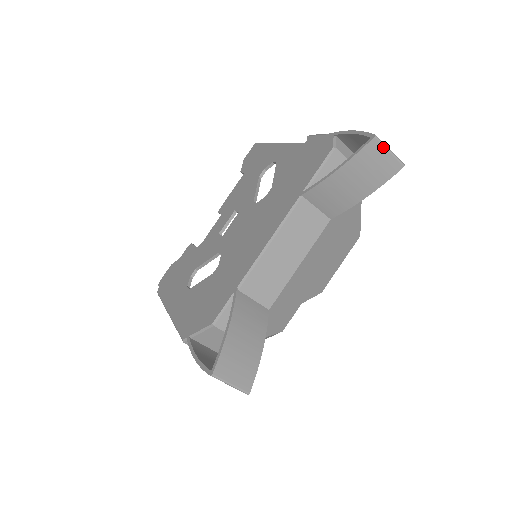
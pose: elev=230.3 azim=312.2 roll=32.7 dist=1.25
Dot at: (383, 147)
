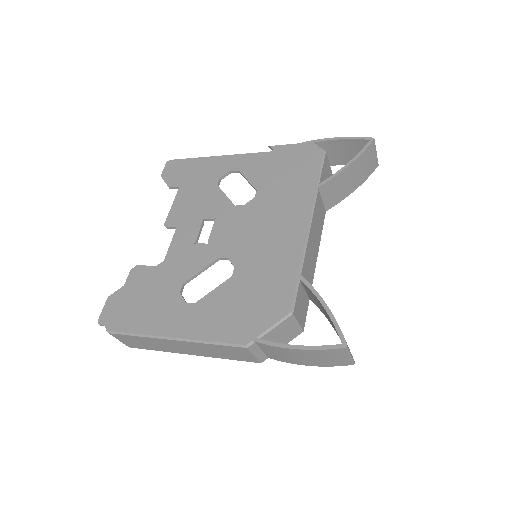
Dot at: (375, 148)
